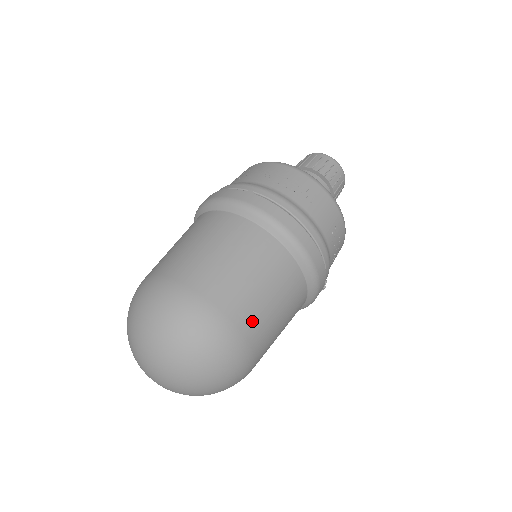
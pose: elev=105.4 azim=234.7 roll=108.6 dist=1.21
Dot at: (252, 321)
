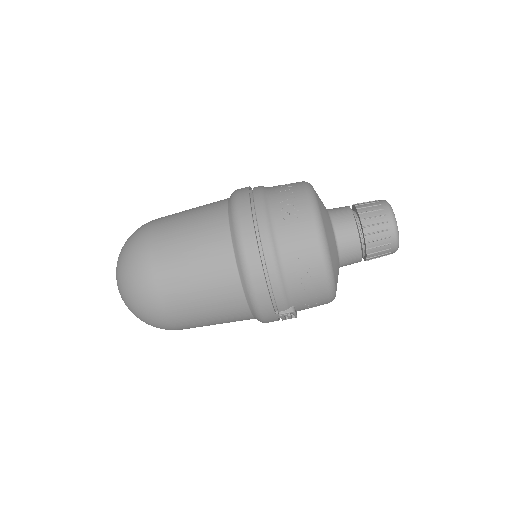
Dot at: (168, 277)
